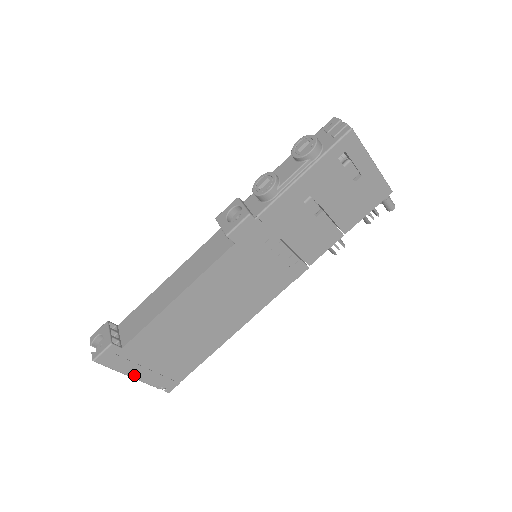
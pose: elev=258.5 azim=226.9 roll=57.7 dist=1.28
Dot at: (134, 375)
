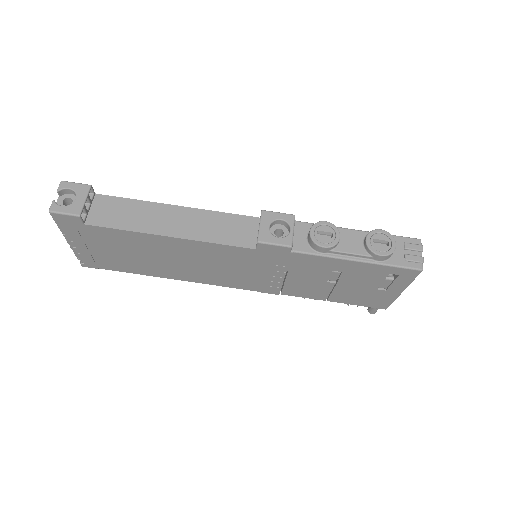
Dot at: (70, 241)
